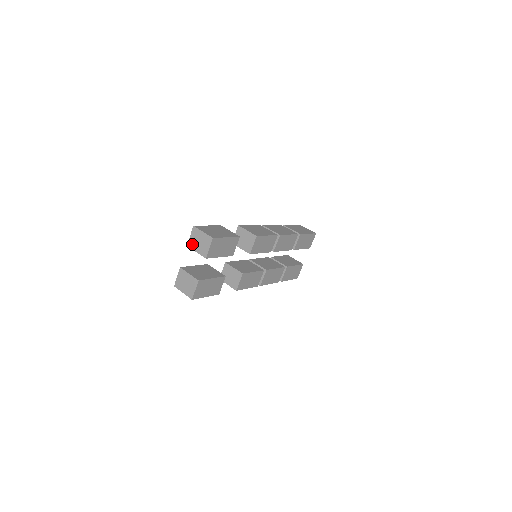
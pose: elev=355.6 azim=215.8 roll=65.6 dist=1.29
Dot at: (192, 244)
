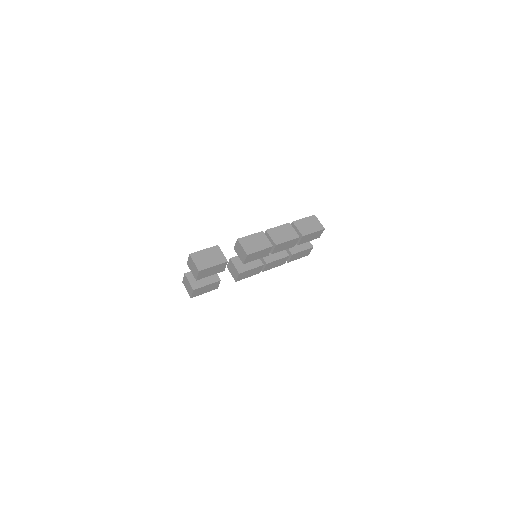
Dot at: (189, 265)
